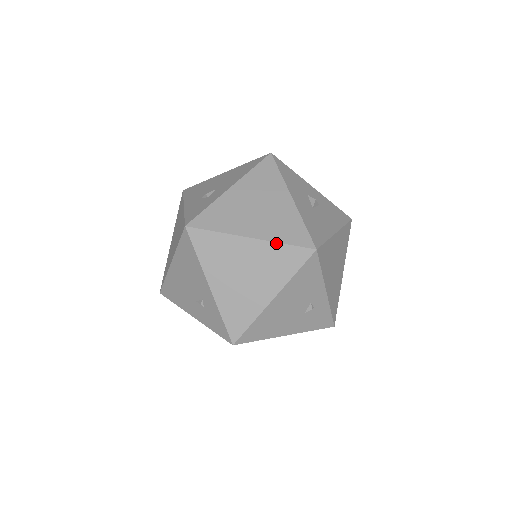
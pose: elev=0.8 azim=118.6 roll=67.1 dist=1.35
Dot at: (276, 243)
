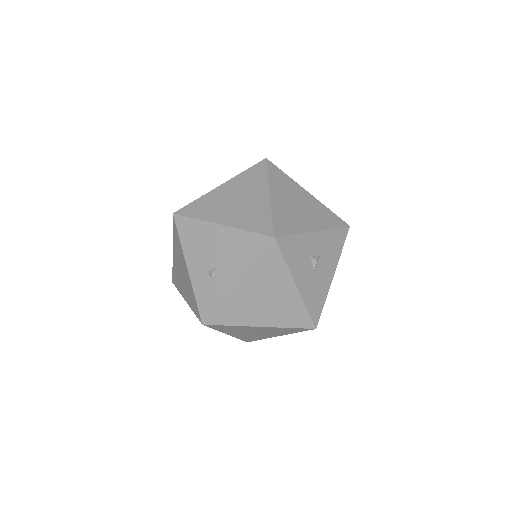
Dot at: (283, 328)
